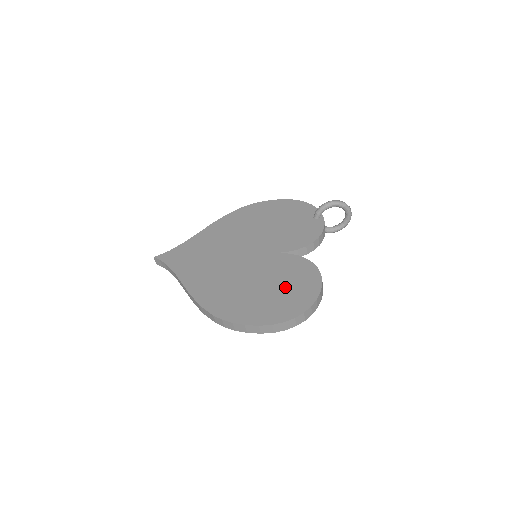
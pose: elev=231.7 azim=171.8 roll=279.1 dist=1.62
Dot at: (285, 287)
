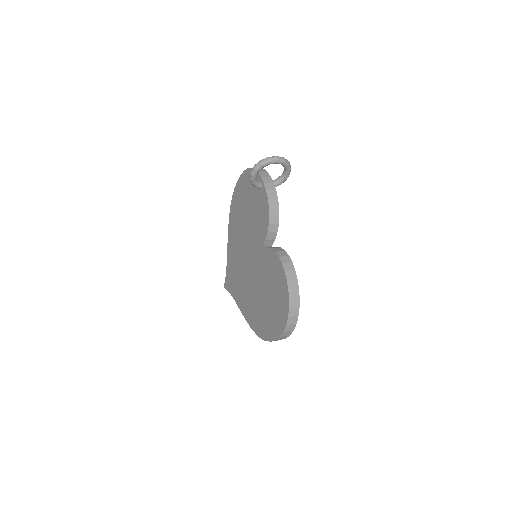
Dot at: (273, 292)
